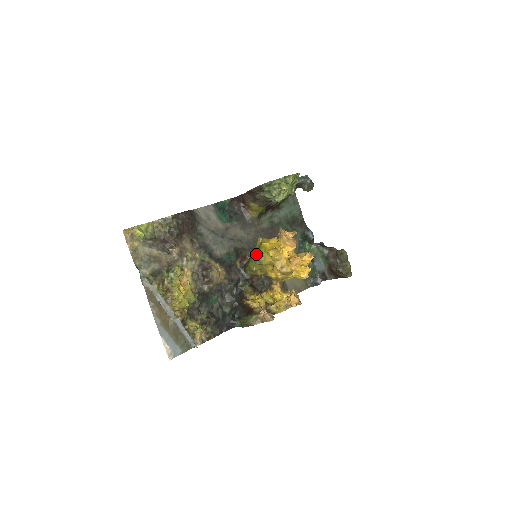
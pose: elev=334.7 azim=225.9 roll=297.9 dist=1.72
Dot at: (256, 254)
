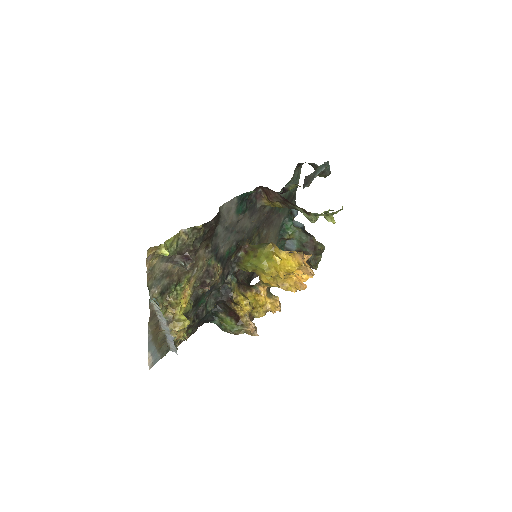
Dot at: (262, 263)
